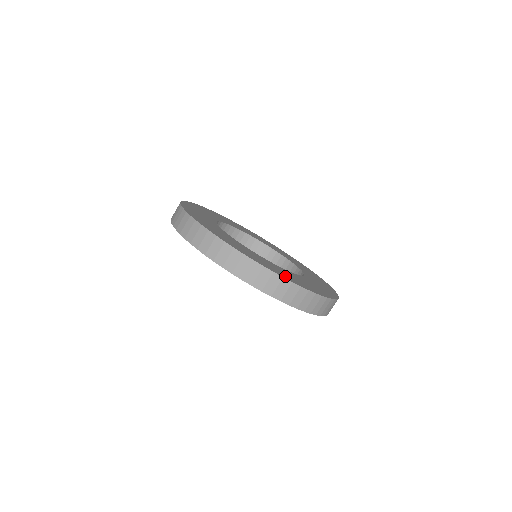
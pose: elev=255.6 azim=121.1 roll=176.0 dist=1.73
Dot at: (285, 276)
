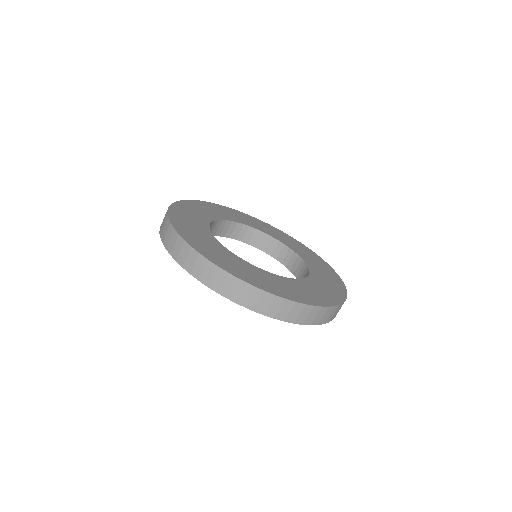
Dot at: (287, 294)
